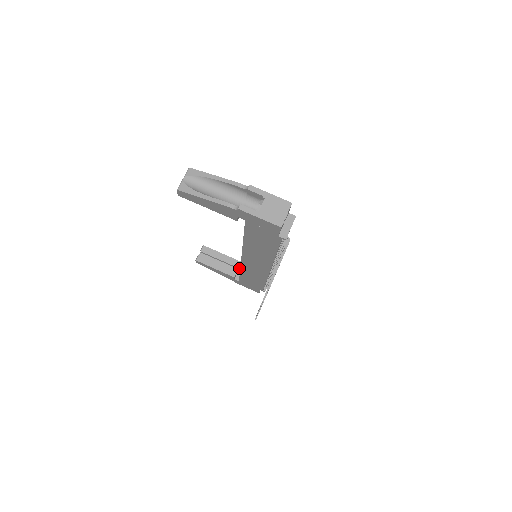
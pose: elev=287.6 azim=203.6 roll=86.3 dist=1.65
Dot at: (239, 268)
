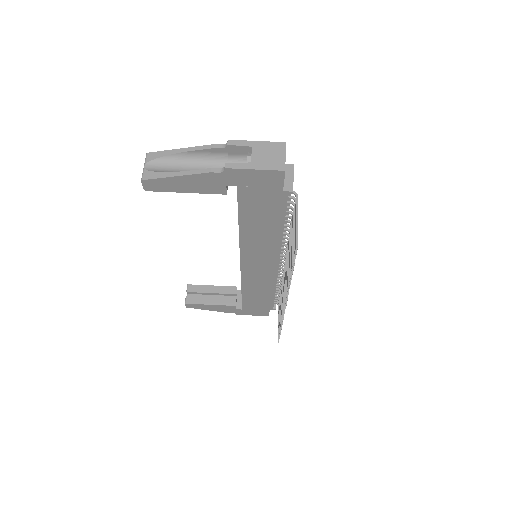
Dot at: occluded
